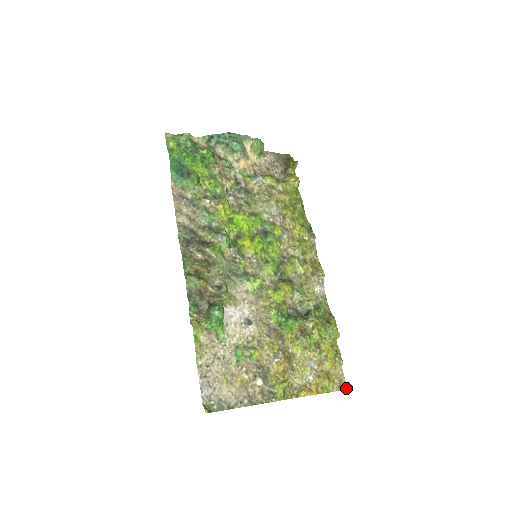
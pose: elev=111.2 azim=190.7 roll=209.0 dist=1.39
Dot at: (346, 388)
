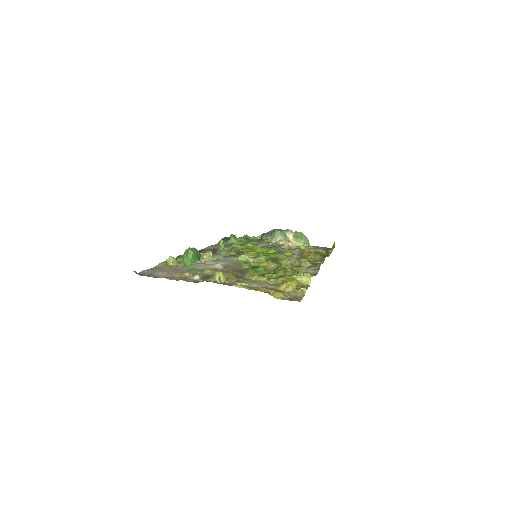
Dot at: (299, 301)
